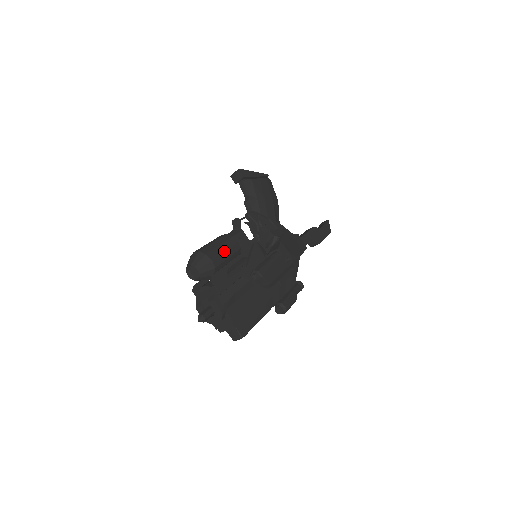
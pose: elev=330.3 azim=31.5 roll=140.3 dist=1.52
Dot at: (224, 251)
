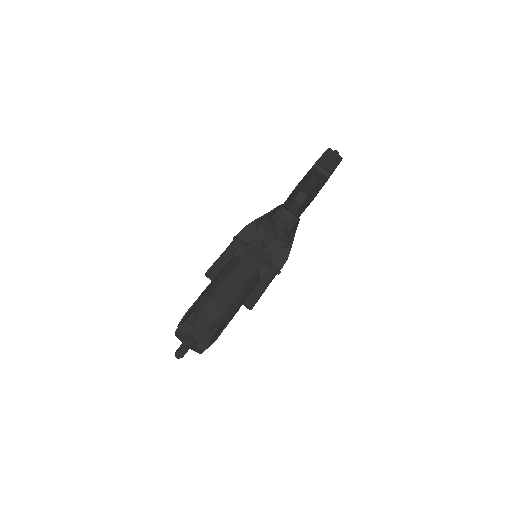
Dot at: occluded
